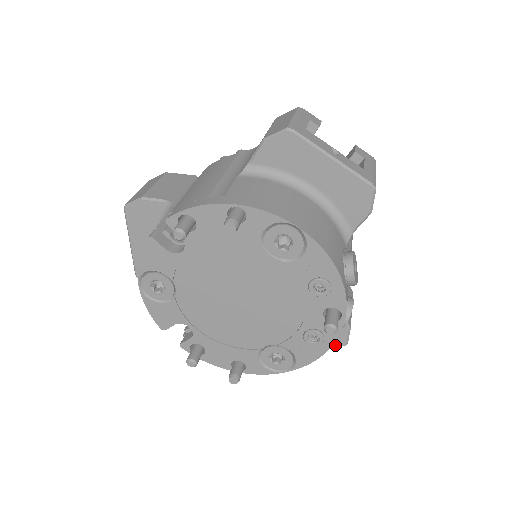
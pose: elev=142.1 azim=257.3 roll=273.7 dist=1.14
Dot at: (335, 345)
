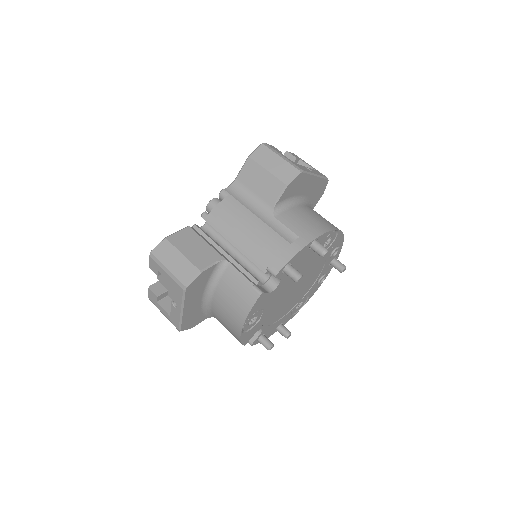
Dot at: occluded
